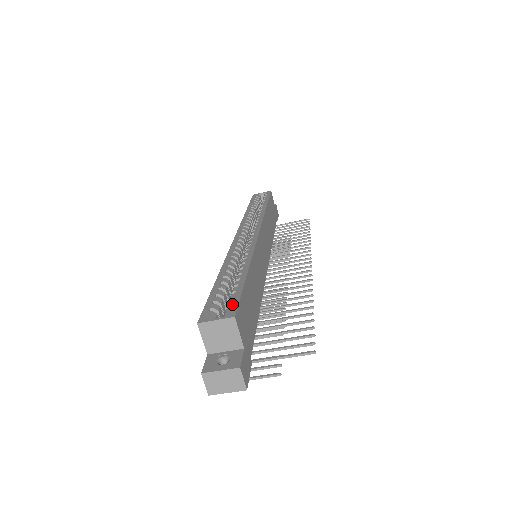
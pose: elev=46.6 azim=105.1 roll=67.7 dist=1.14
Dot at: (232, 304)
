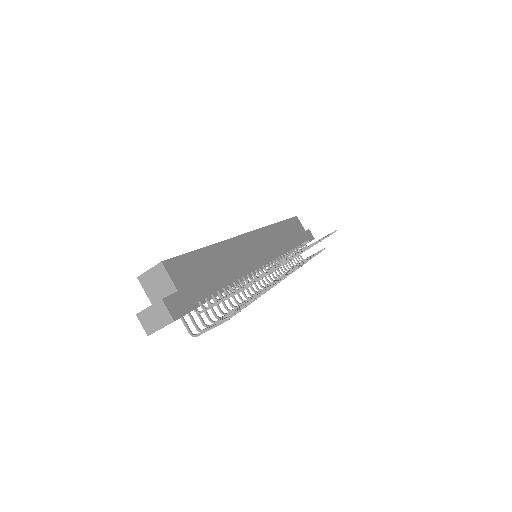
Dot at: occluded
